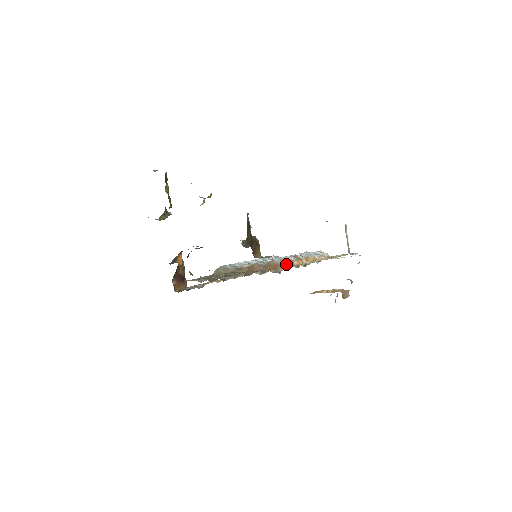
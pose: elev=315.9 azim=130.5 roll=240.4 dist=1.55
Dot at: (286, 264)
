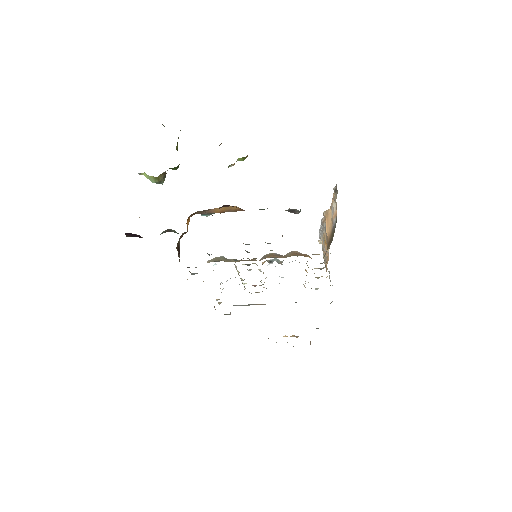
Dot at: occluded
